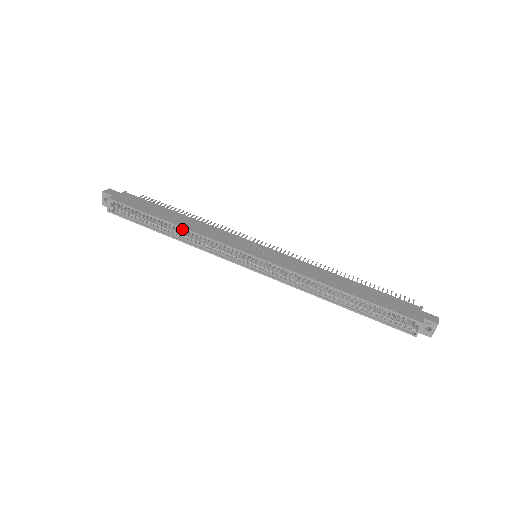
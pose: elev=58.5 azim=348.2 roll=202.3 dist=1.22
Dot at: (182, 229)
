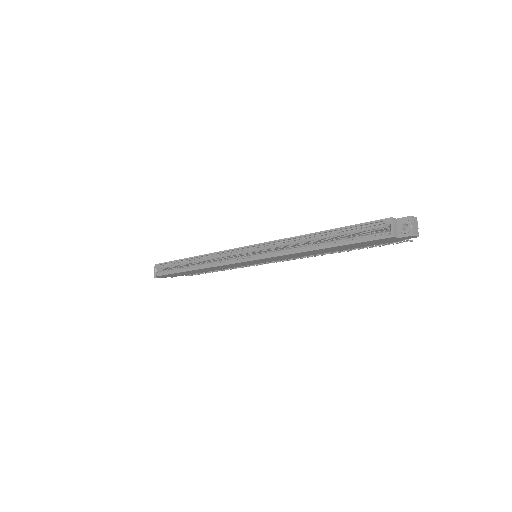
Dot at: (201, 261)
